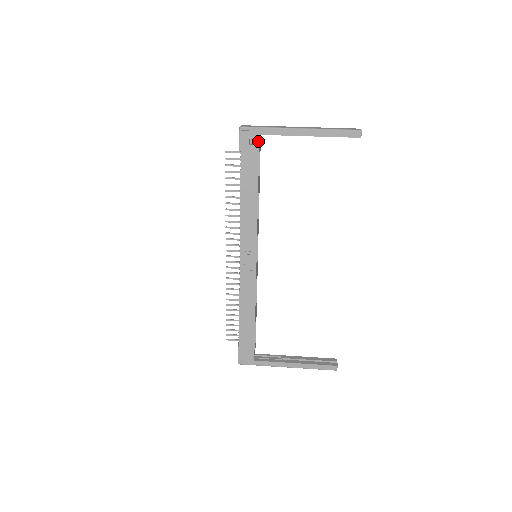
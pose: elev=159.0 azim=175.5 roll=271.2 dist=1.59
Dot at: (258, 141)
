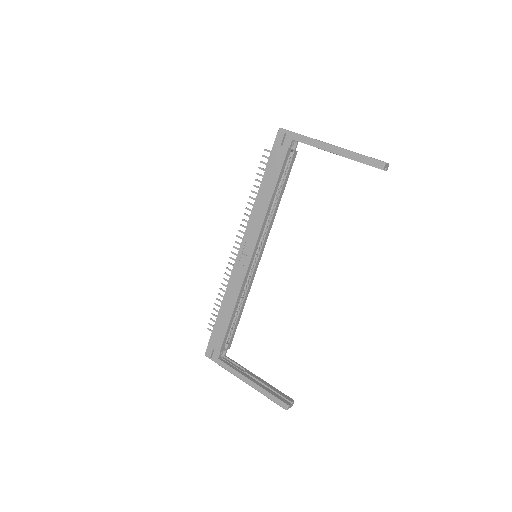
Dot at: (290, 145)
